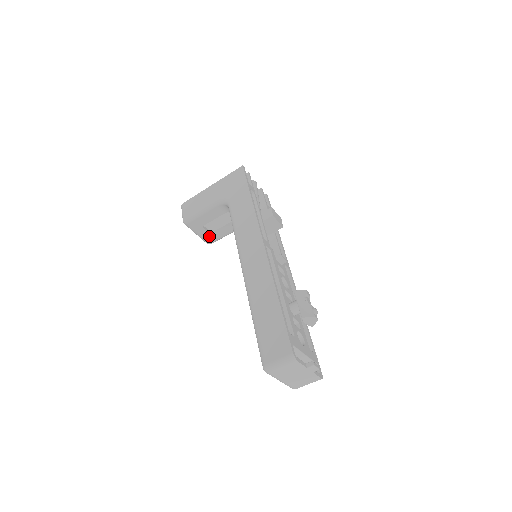
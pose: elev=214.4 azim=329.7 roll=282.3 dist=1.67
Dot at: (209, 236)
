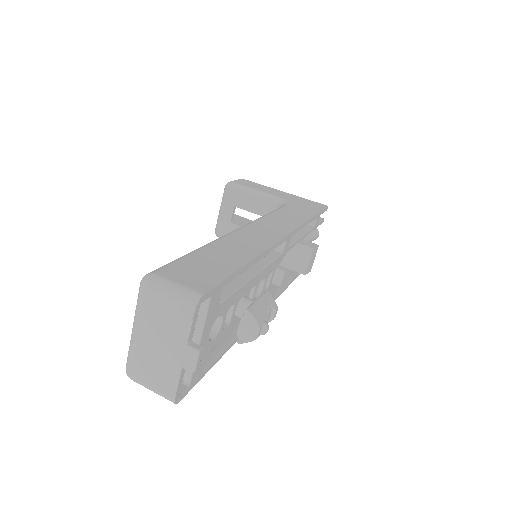
Dot at: (227, 225)
